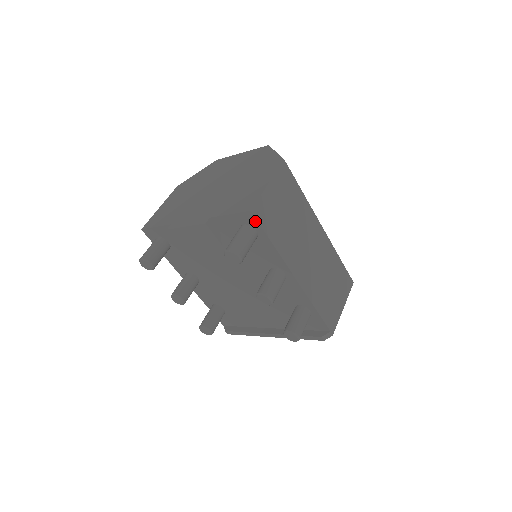
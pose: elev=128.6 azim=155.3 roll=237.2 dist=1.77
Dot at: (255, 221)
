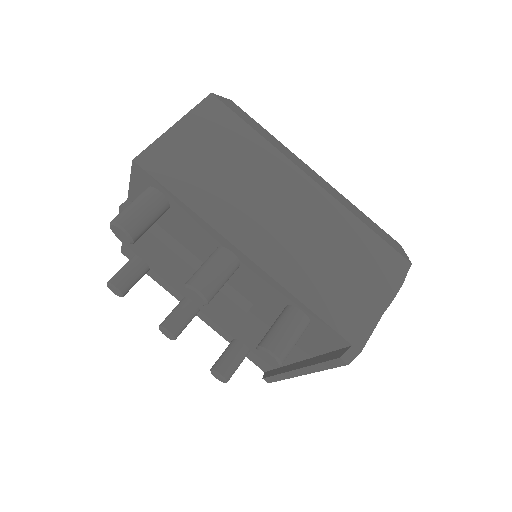
Dot at: (147, 175)
